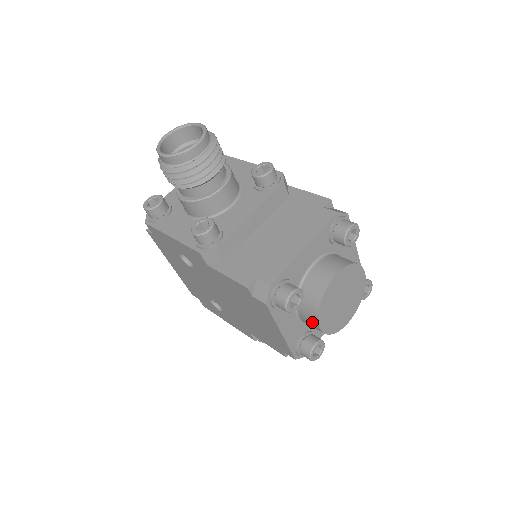
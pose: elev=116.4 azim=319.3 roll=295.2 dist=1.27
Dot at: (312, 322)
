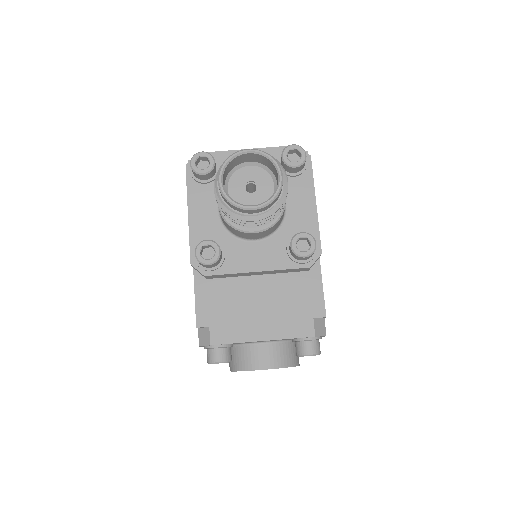
Dot at: (229, 363)
